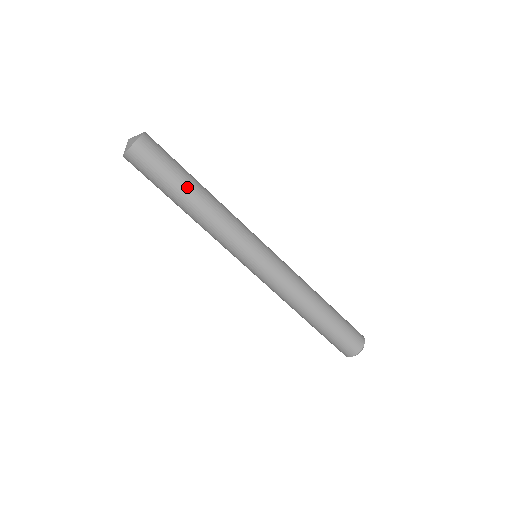
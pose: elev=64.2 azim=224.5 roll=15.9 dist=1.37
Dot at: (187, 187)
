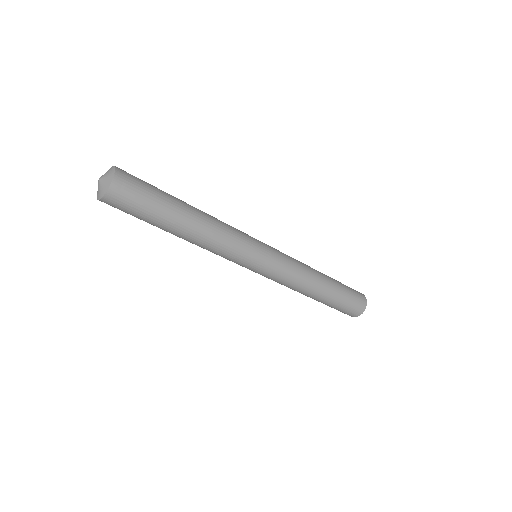
Dot at: (175, 218)
